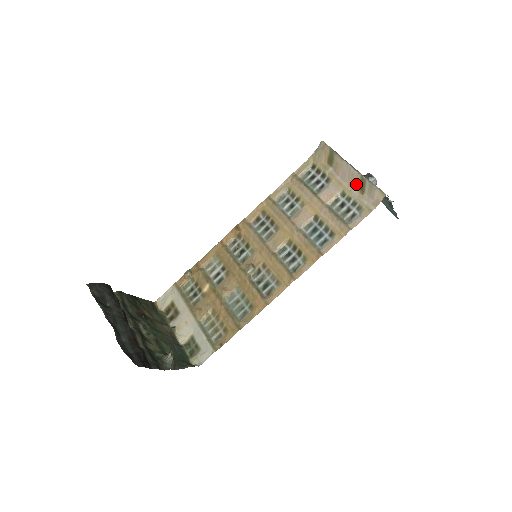
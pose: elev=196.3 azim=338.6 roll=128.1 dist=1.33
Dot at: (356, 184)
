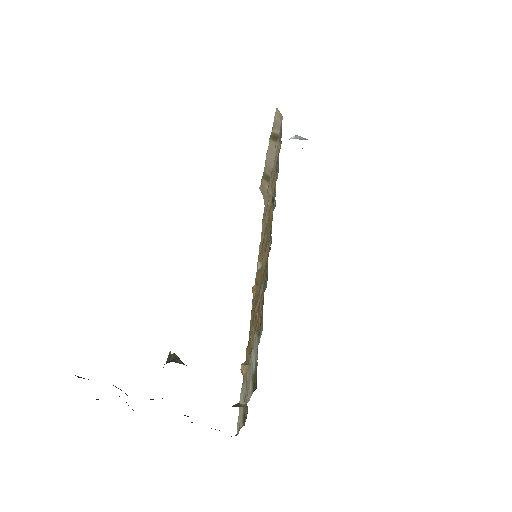
Dot at: (274, 145)
